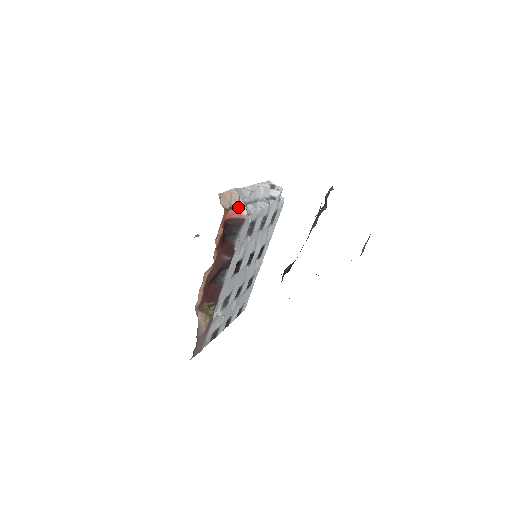
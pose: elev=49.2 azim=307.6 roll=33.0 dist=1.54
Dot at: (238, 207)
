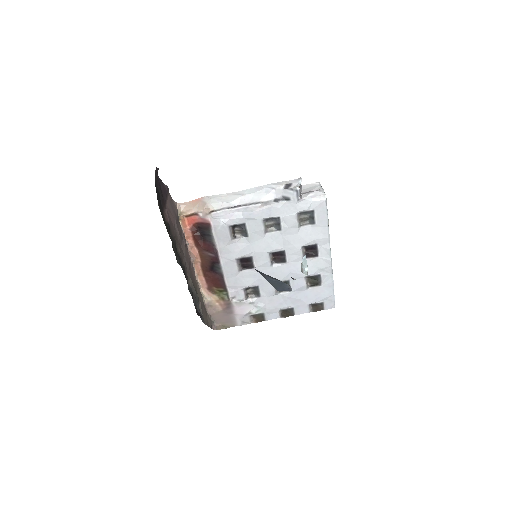
Dot at: (203, 213)
